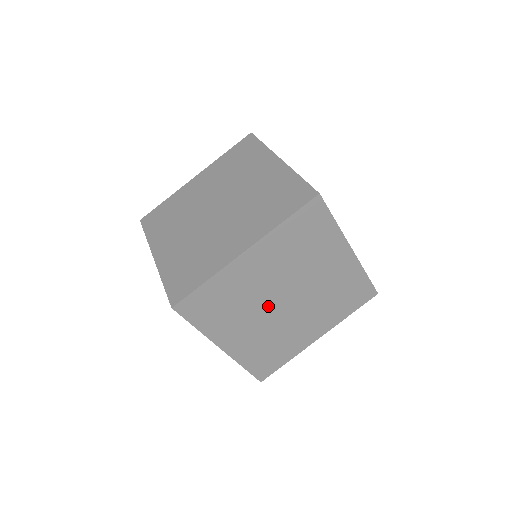
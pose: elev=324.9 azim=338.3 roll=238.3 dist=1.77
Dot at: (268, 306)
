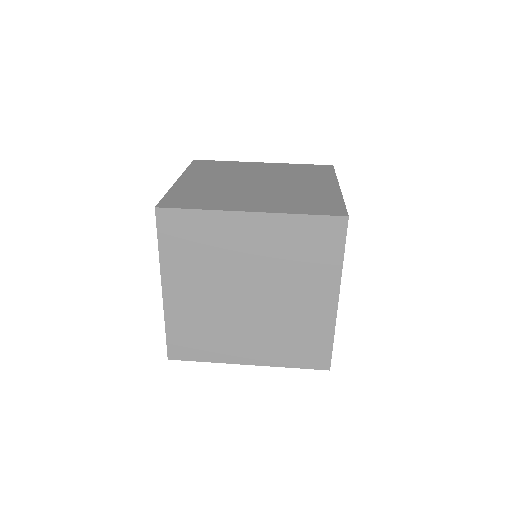
Dot at: (240, 310)
